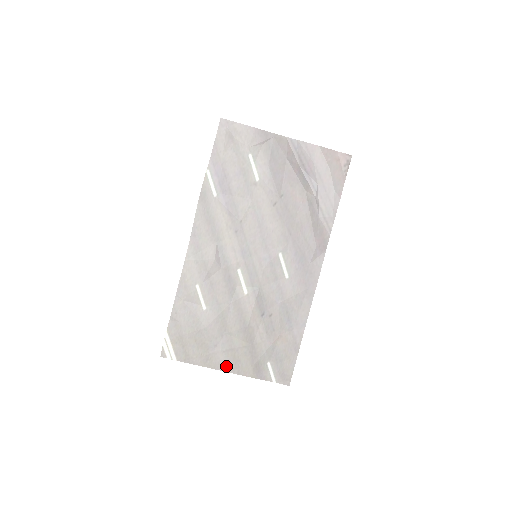
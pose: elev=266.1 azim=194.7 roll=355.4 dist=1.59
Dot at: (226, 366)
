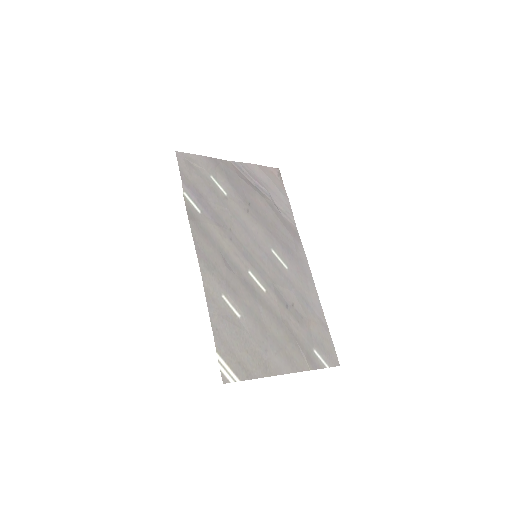
Dot at: (285, 368)
